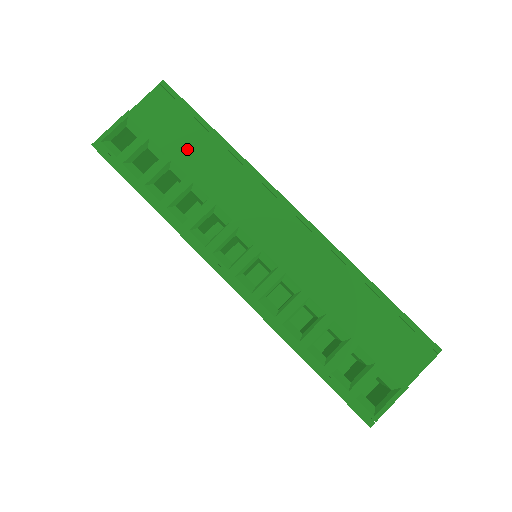
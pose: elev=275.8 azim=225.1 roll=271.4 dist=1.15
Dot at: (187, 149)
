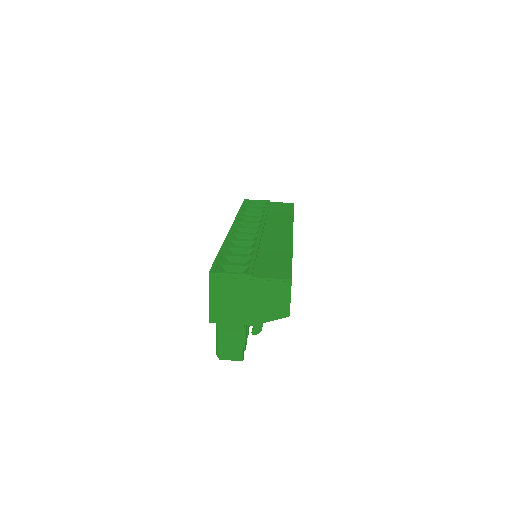
Dot at: (275, 211)
